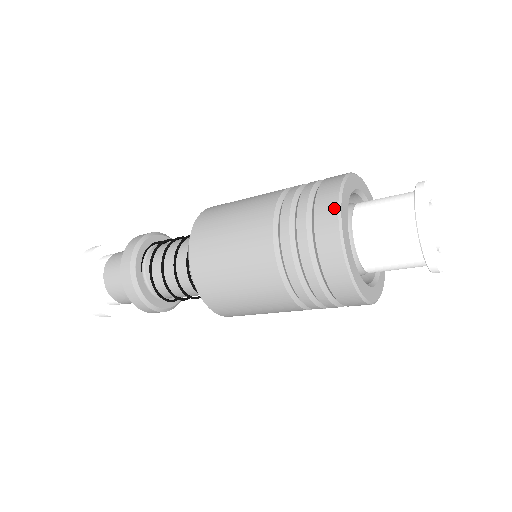
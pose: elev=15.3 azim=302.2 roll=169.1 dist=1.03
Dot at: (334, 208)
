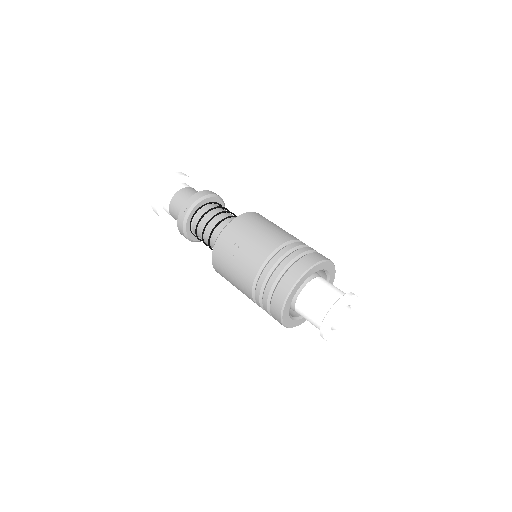
Dot at: (281, 324)
